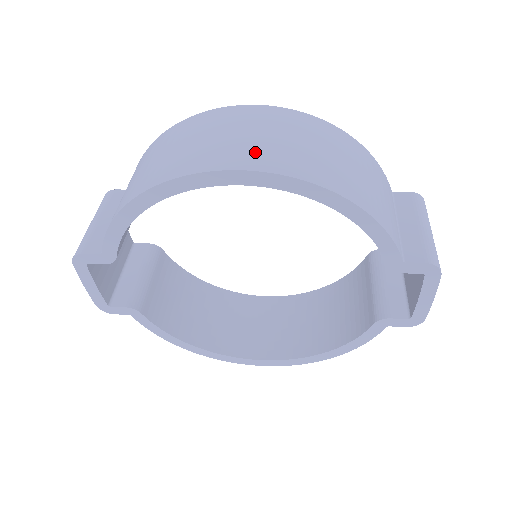
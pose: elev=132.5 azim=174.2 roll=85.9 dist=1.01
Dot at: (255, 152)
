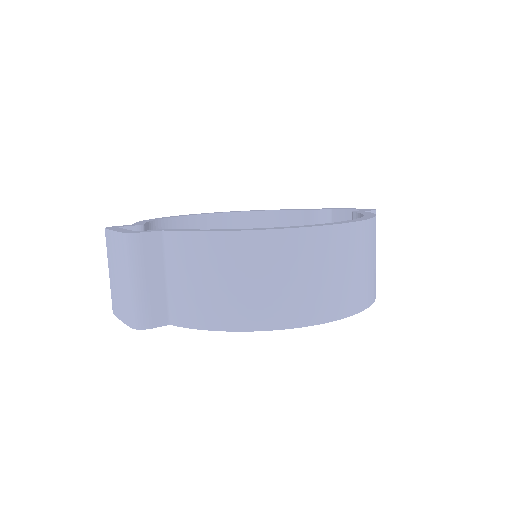
Dot at: (345, 295)
